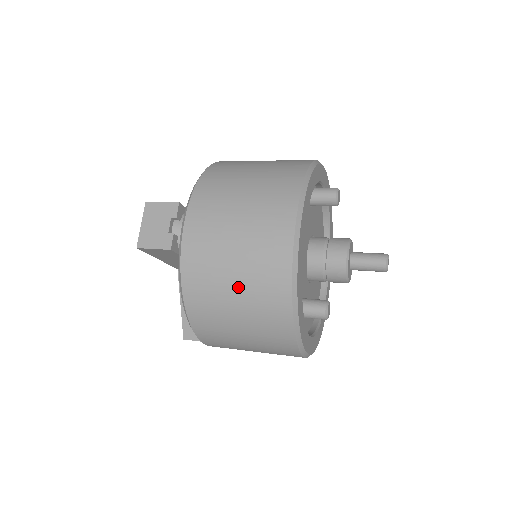
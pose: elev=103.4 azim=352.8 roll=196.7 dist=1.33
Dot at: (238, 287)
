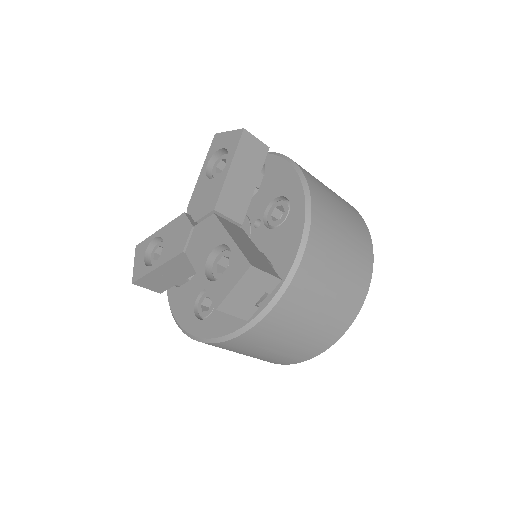
Dot at: (273, 352)
